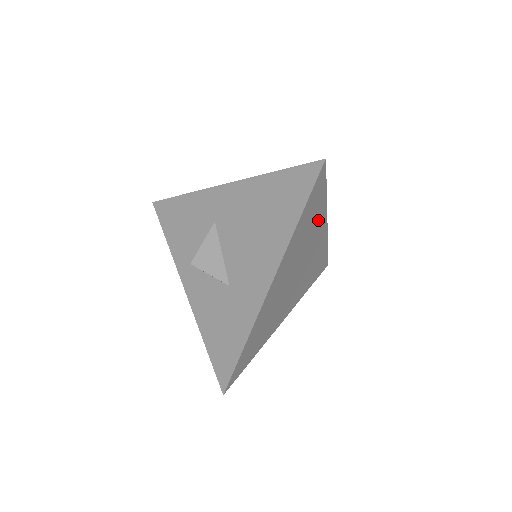
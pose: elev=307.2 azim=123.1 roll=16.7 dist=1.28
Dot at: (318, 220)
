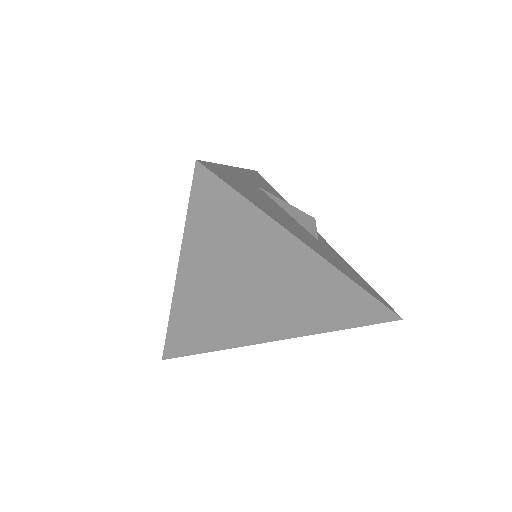
Dot at: (266, 239)
